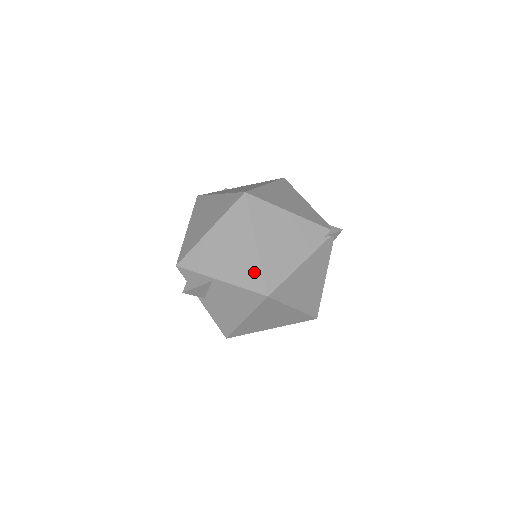
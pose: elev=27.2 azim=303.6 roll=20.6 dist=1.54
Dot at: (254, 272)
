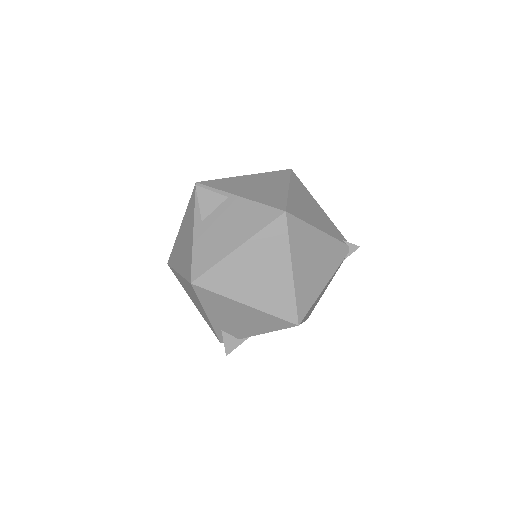
Dot at: (278, 198)
